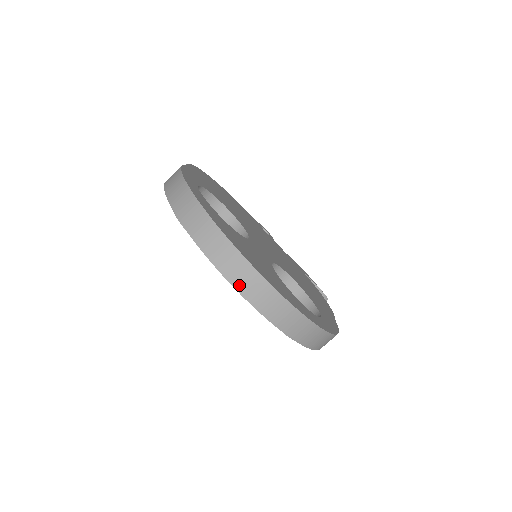
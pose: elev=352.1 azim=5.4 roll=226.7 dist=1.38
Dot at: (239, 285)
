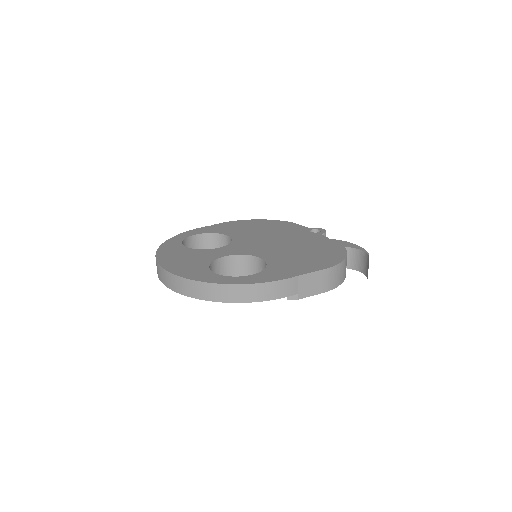
Dot at: (162, 280)
